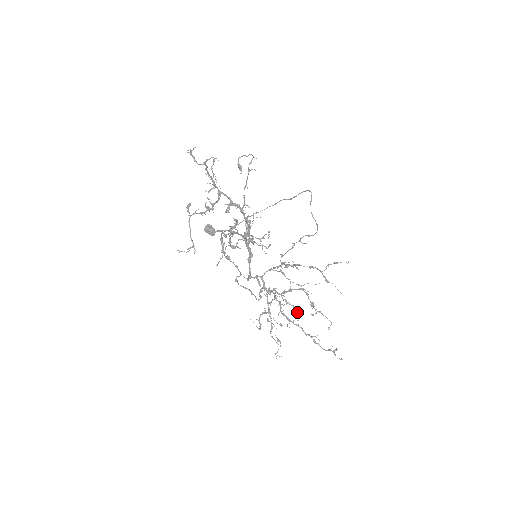
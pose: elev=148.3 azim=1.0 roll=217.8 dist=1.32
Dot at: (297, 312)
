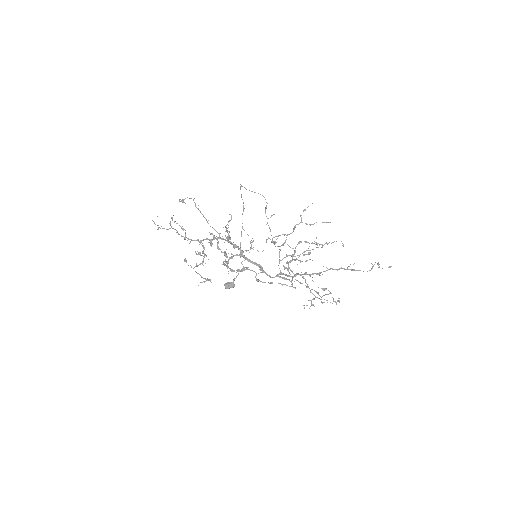
Dot at: (308, 254)
